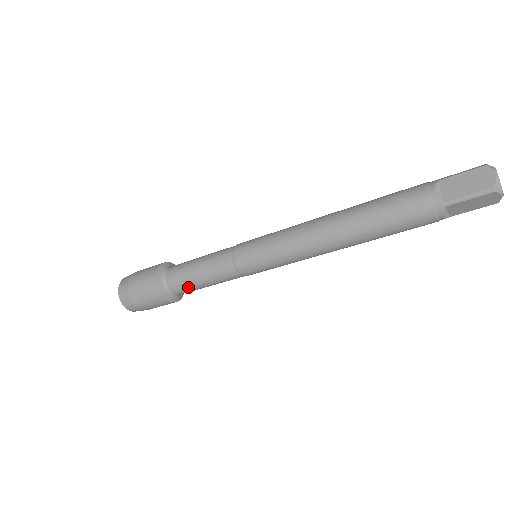
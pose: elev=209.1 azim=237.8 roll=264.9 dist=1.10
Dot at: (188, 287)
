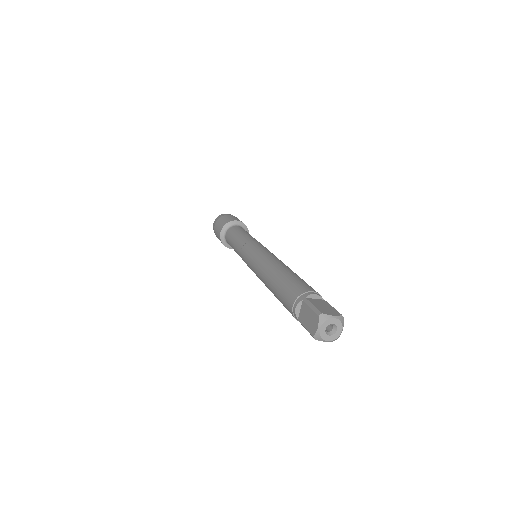
Dot at: occluded
